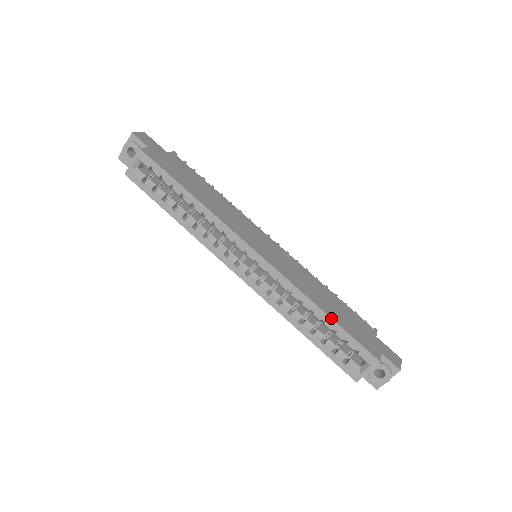
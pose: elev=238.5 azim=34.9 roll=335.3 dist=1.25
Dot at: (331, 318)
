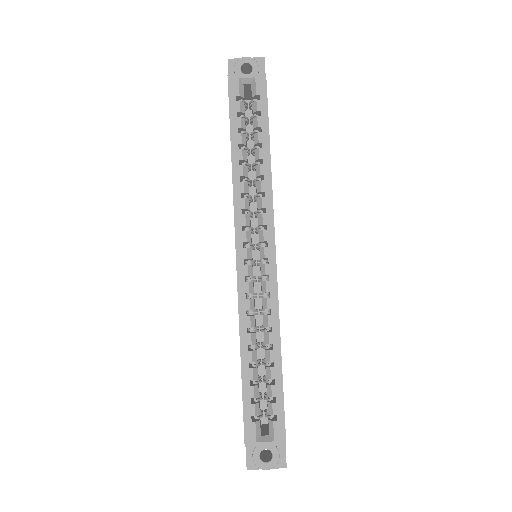
Dot at: occluded
